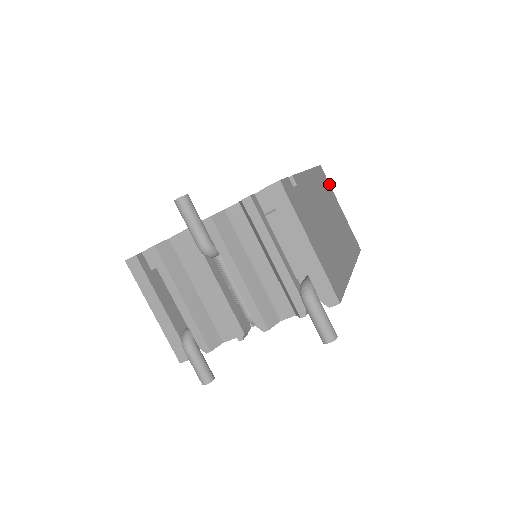
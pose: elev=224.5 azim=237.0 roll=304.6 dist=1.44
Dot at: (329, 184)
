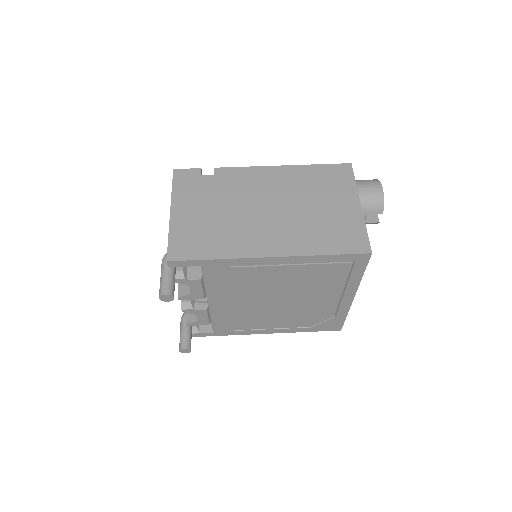
Dot at: (354, 181)
